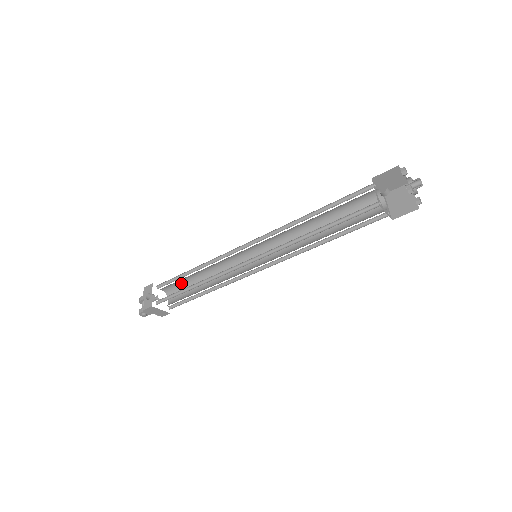
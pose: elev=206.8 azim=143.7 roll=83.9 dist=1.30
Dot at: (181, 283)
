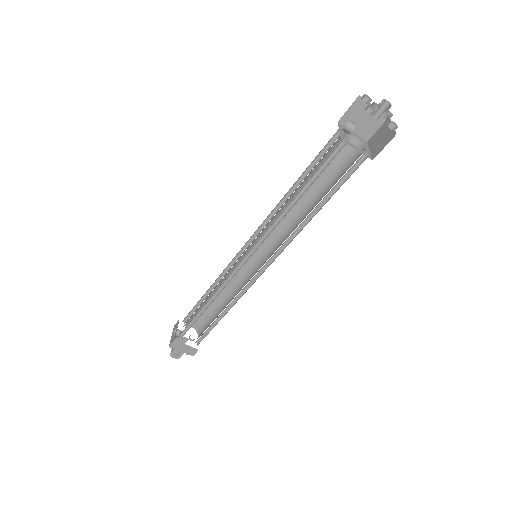
Dot at: (205, 314)
